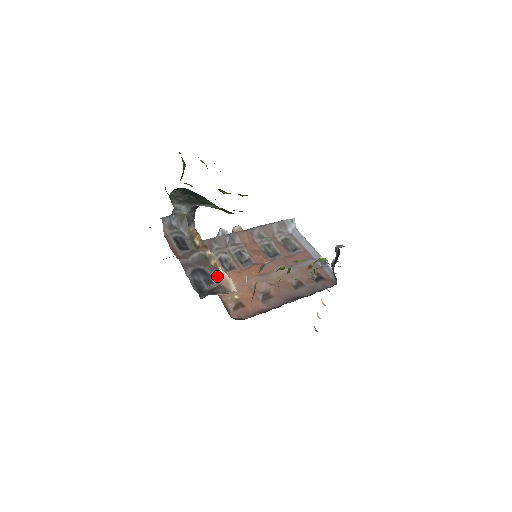
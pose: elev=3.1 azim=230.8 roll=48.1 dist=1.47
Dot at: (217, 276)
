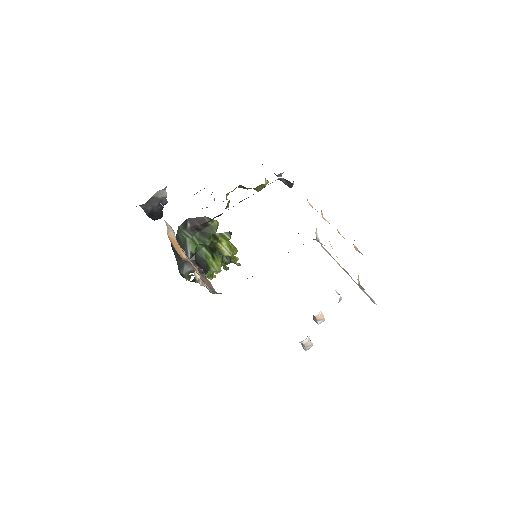
Dot at: occluded
